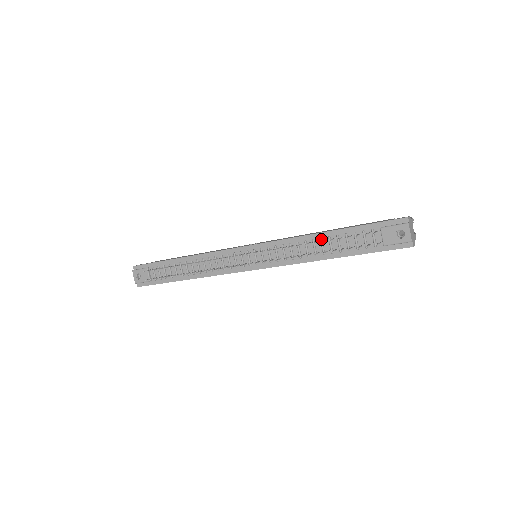
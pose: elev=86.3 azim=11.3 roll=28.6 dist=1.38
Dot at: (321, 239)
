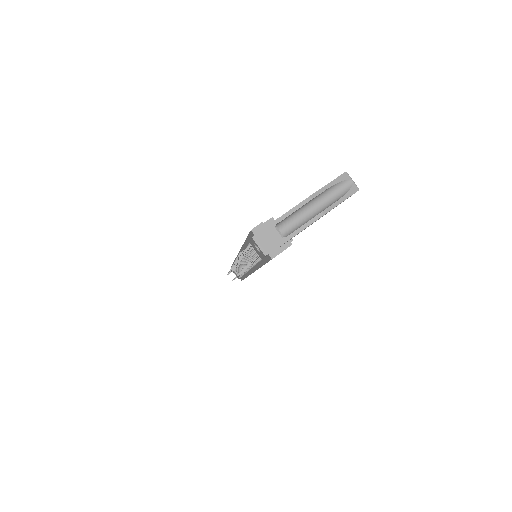
Dot at: occluded
